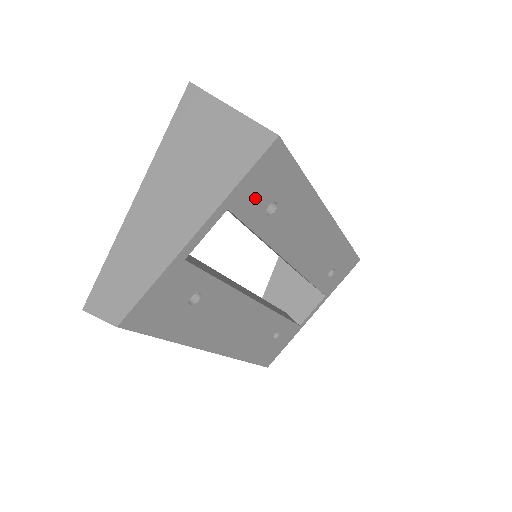
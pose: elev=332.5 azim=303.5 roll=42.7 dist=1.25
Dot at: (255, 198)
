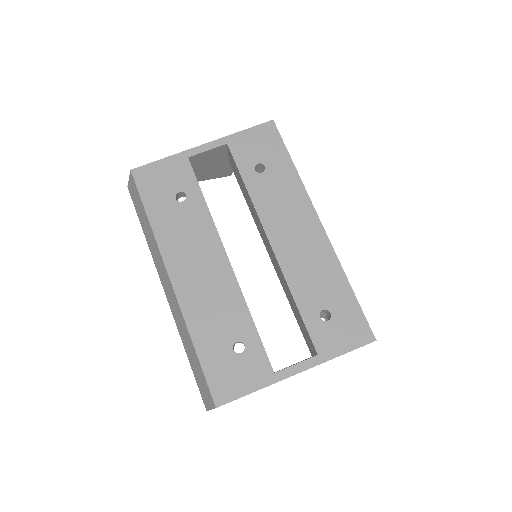
Dot at: (248, 150)
